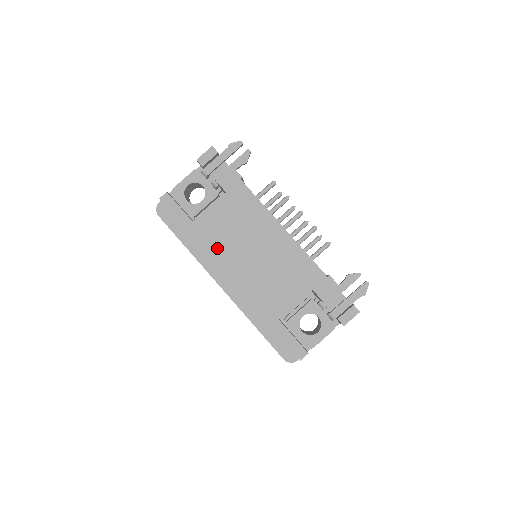
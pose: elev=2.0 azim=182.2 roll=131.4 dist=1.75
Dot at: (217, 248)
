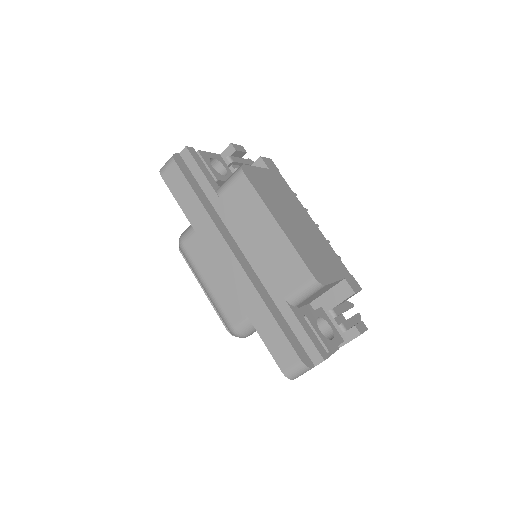
Dot at: (267, 196)
